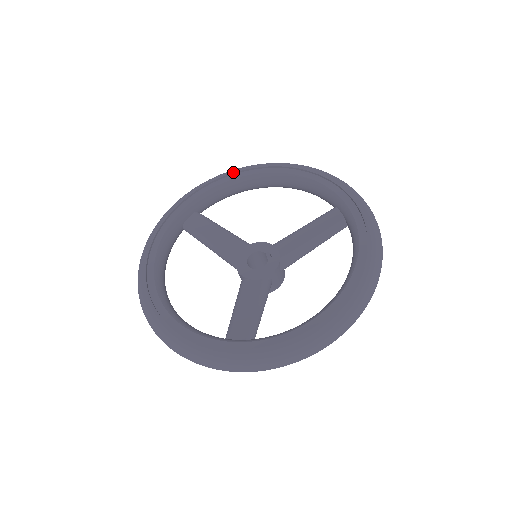
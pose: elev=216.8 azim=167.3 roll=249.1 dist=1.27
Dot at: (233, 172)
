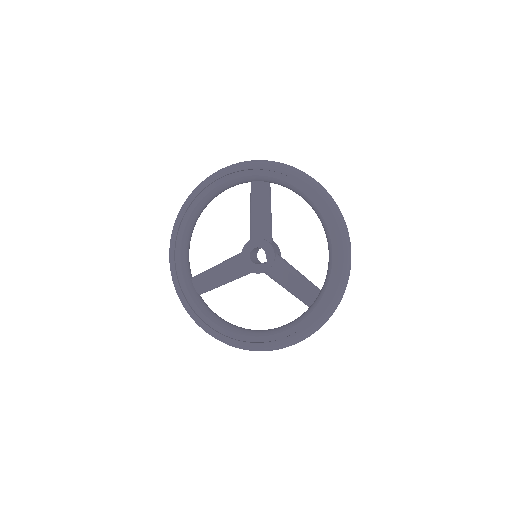
Dot at: (310, 190)
